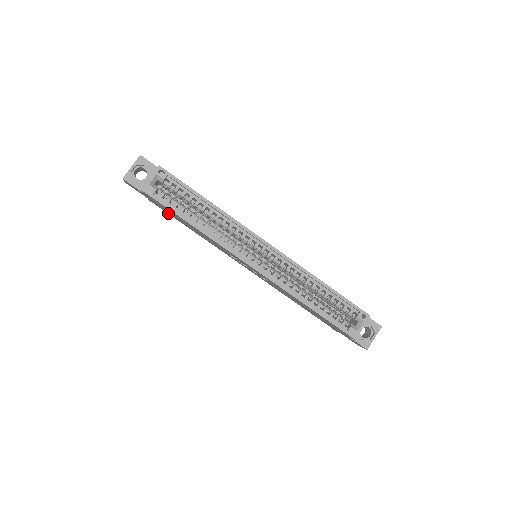
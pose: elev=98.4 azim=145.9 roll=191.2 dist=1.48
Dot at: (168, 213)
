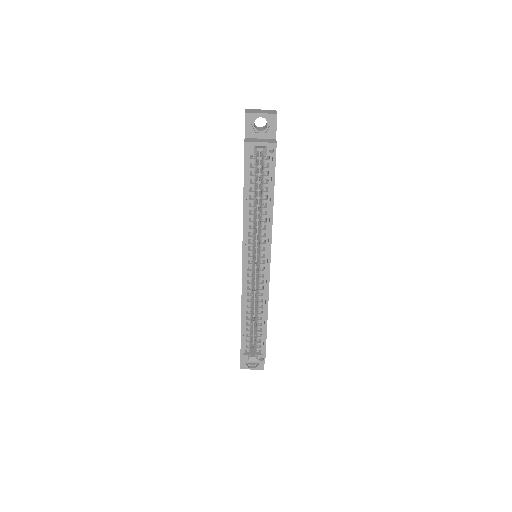
Dot at: occluded
